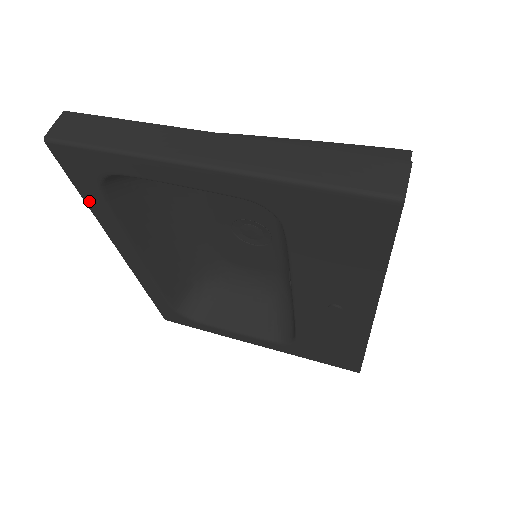
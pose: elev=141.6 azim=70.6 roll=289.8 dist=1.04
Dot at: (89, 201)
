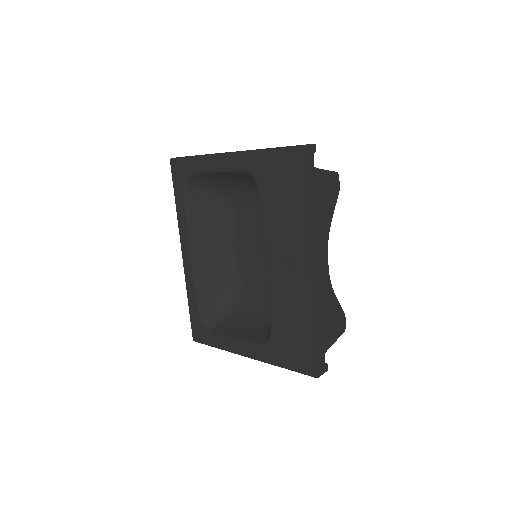
Dot at: (177, 201)
